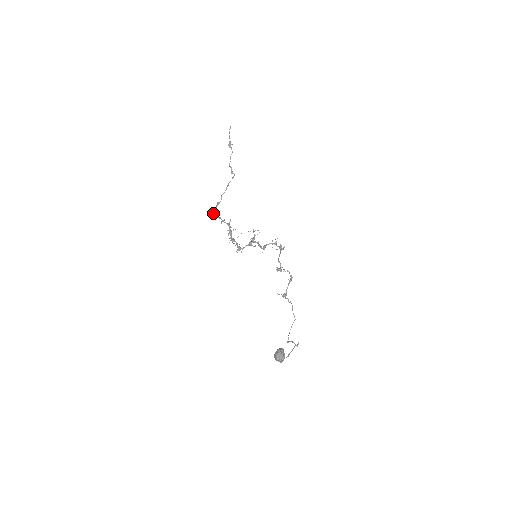
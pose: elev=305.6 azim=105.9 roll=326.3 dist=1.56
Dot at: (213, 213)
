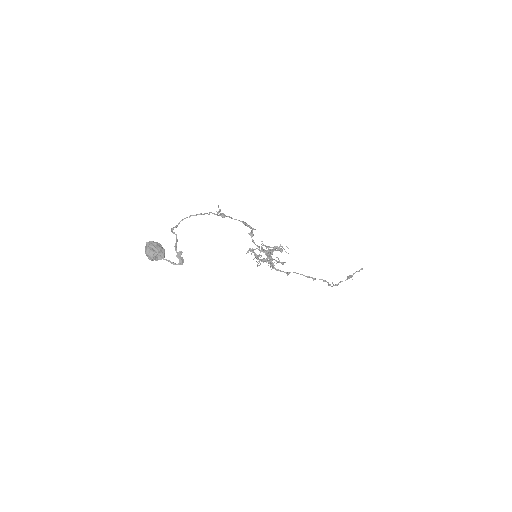
Dot at: occluded
